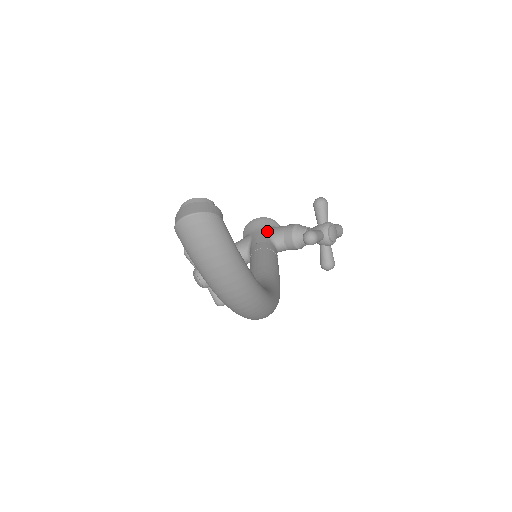
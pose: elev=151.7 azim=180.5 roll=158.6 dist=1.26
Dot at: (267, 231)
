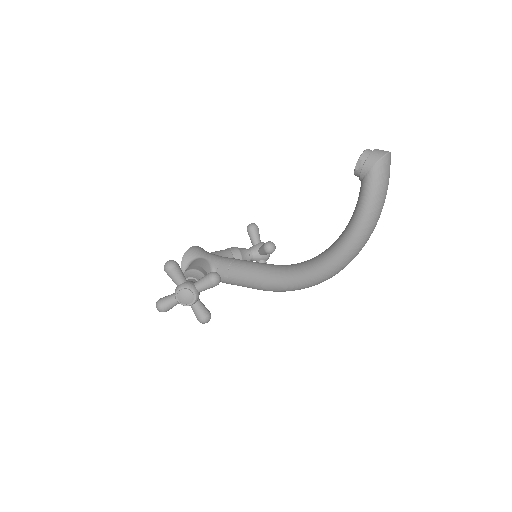
Dot at: (214, 253)
